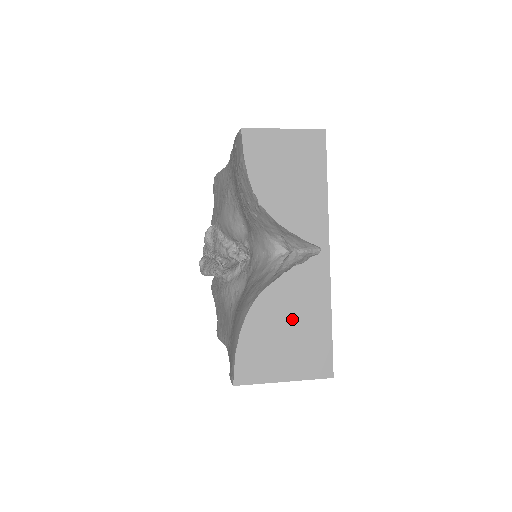
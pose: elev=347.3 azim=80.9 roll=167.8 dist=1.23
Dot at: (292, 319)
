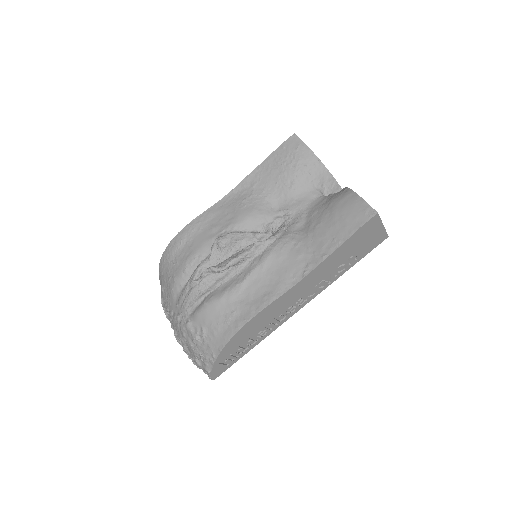
Dot at: occluded
